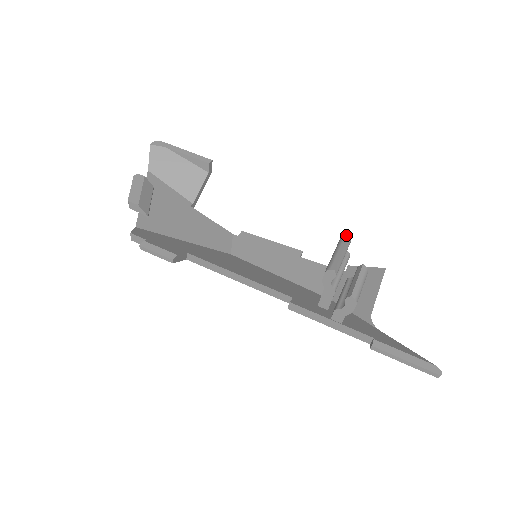
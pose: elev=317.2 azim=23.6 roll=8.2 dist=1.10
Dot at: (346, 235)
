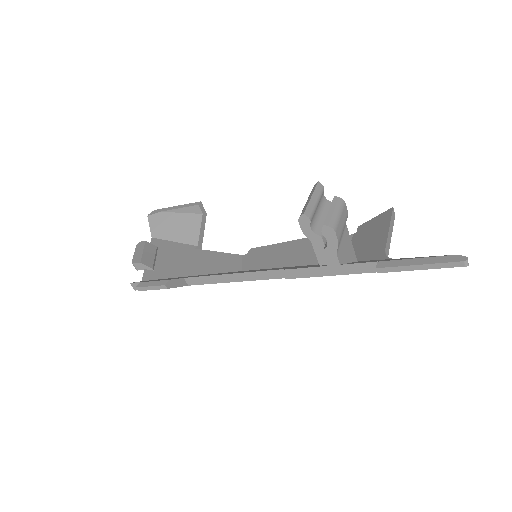
Dot at: (315, 184)
